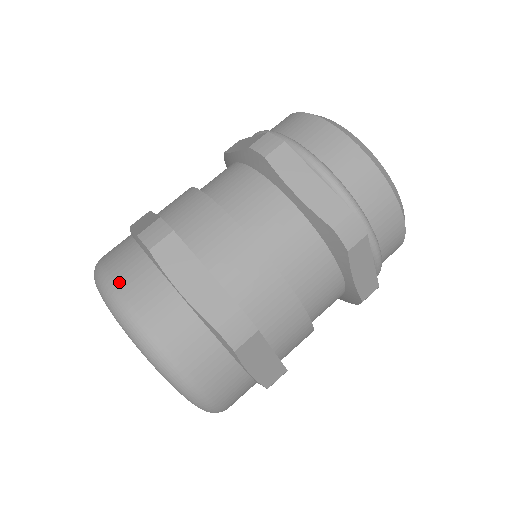
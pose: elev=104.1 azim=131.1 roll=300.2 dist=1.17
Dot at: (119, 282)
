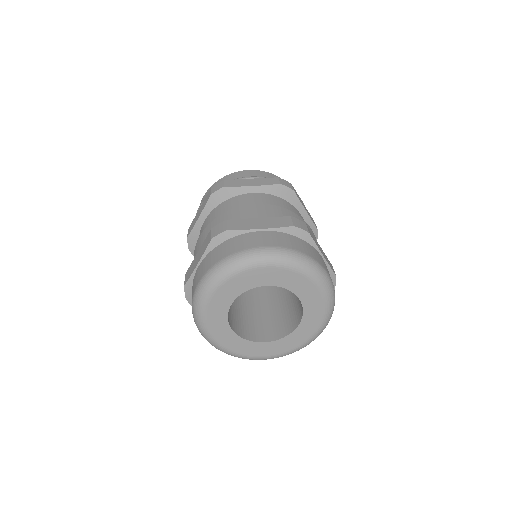
Dot at: (307, 253)
